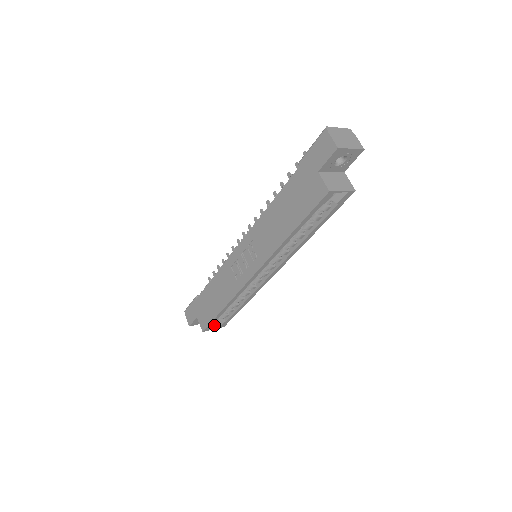
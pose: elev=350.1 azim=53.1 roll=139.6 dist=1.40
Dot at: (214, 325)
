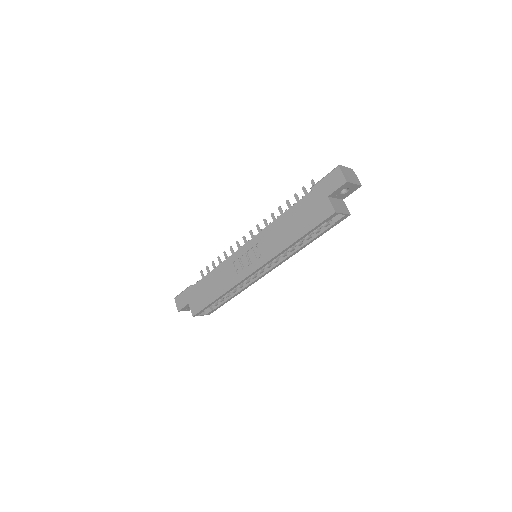
Dot at: (202, 312)
